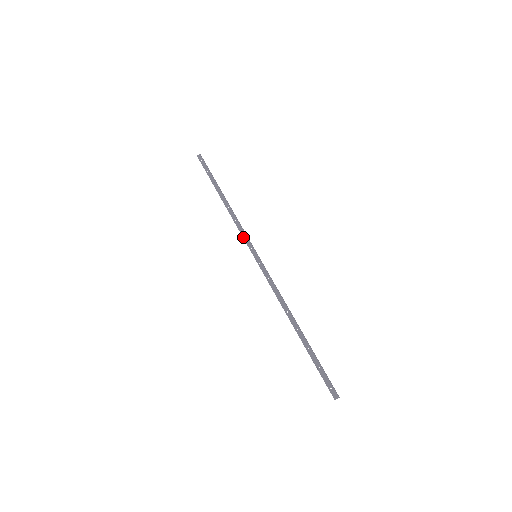
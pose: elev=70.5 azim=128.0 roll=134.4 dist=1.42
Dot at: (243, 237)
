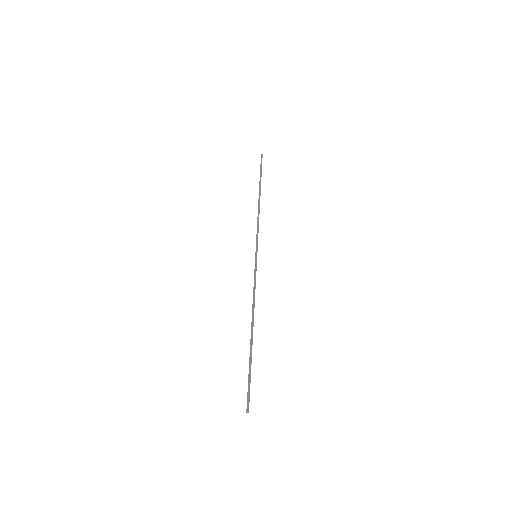
Dot at: (256, 237)
